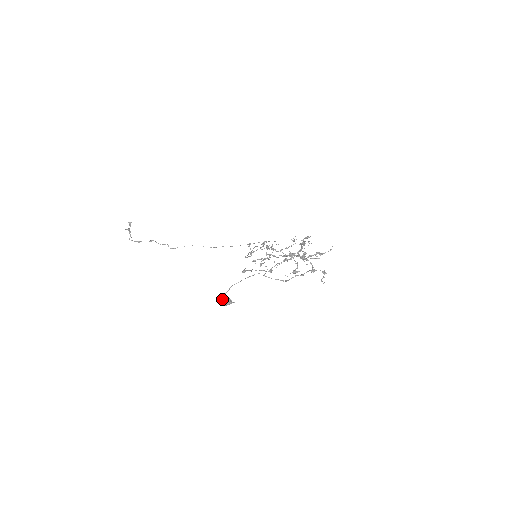
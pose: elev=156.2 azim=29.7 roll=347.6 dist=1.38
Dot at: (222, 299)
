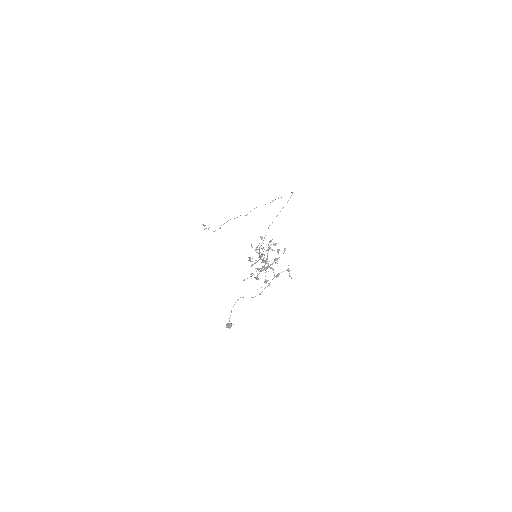
Dot at: (226, 325)
